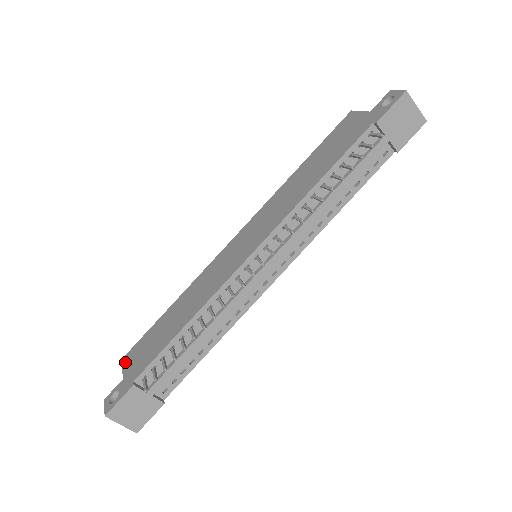
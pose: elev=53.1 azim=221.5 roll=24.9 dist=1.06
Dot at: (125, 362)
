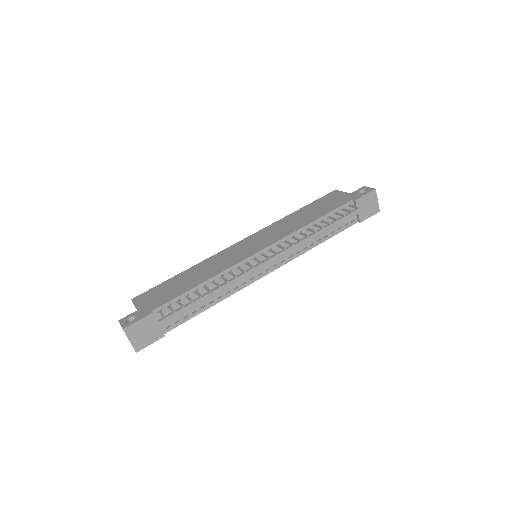
Dot at: (137, 300)
